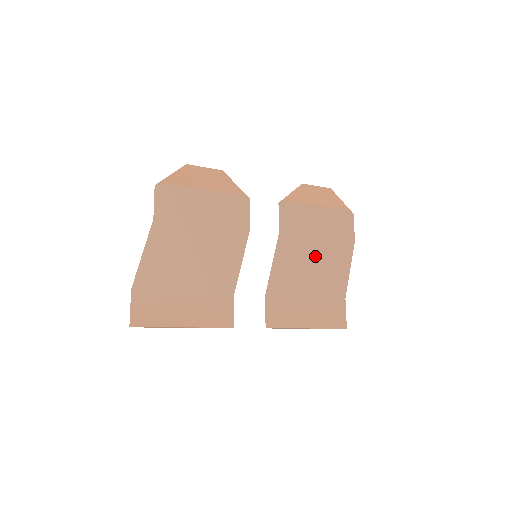
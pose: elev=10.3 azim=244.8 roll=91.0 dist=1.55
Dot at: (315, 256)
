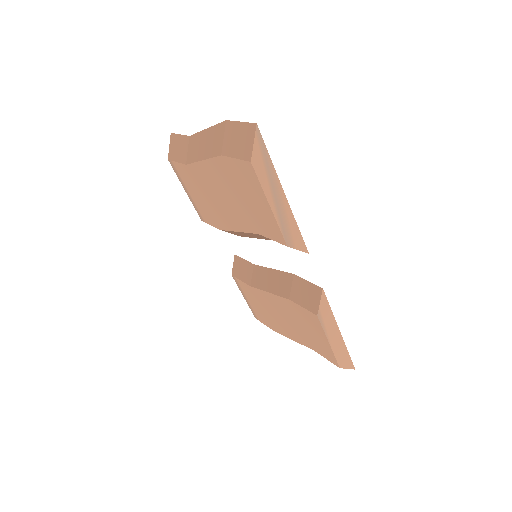
Dot at: occluded
